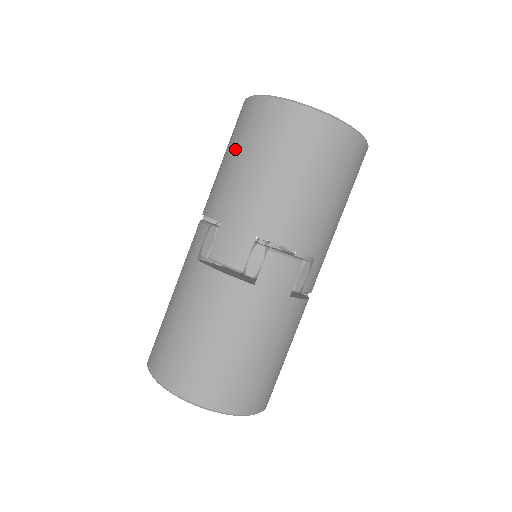
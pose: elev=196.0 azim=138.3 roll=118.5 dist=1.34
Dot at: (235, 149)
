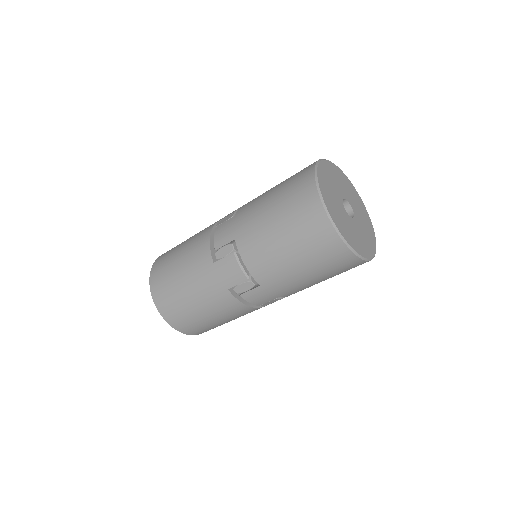
Dot at: (297, 252)
